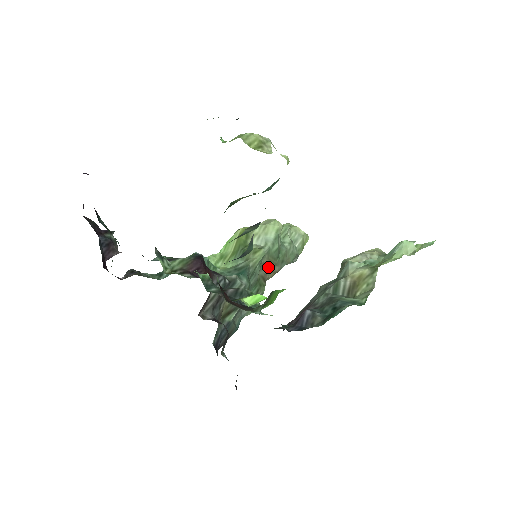
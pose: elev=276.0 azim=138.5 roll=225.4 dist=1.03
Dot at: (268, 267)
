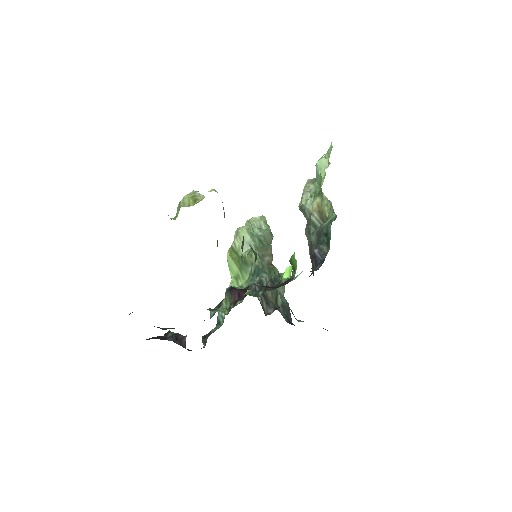
Dot at: (265, 256)
